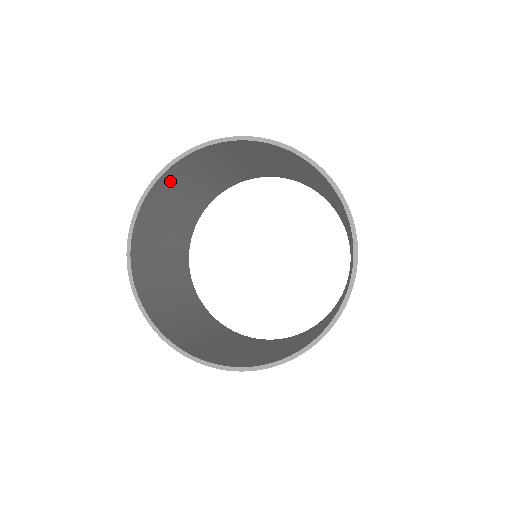
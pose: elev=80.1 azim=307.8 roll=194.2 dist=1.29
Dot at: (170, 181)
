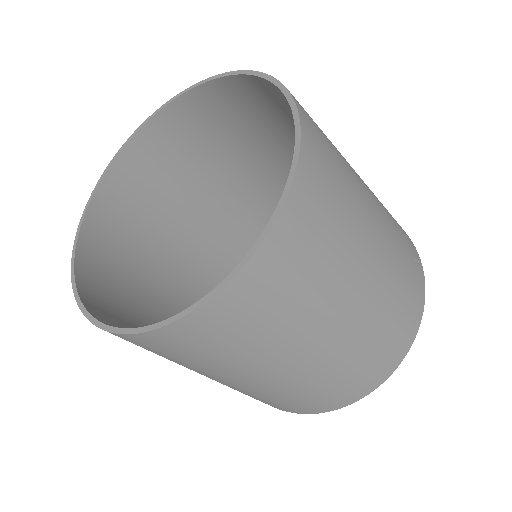
Dot at: (160, 151)
